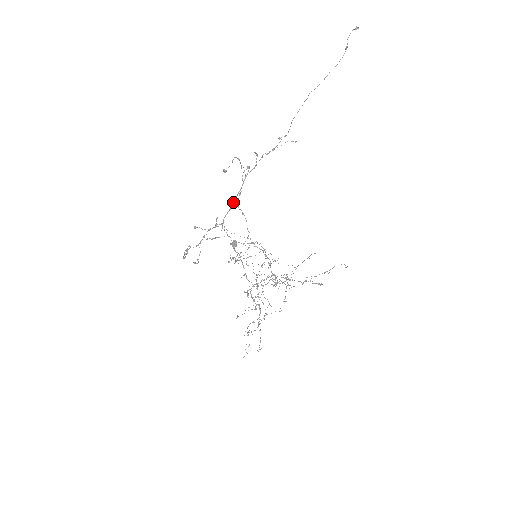
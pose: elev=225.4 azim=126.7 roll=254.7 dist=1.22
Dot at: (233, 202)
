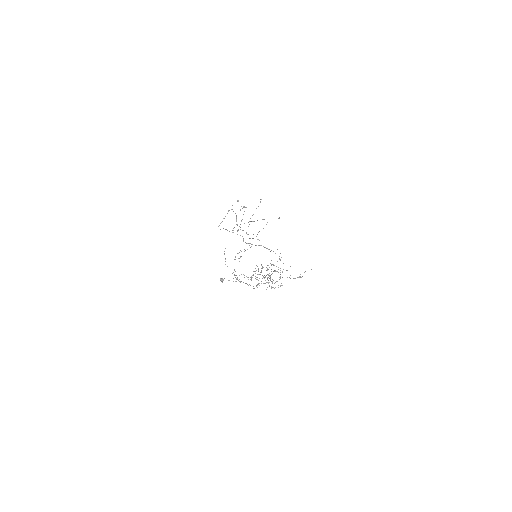
Dot at: occluded
